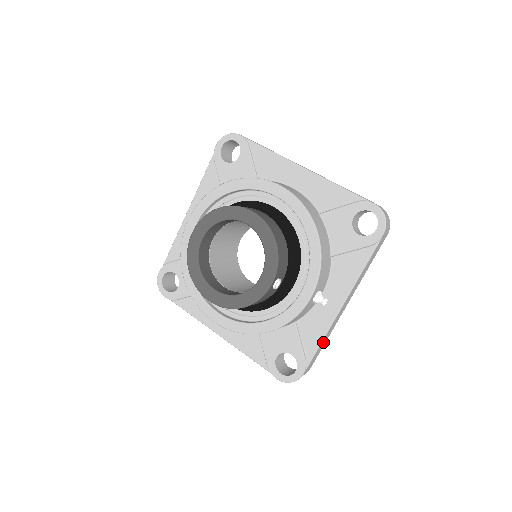
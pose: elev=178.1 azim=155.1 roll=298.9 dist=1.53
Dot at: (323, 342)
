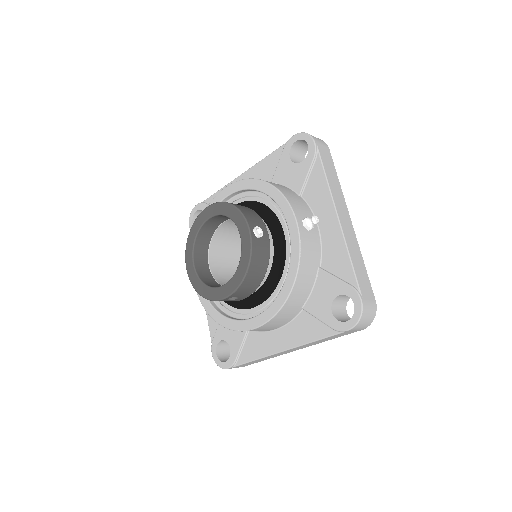
Dot at: (356, 262)
